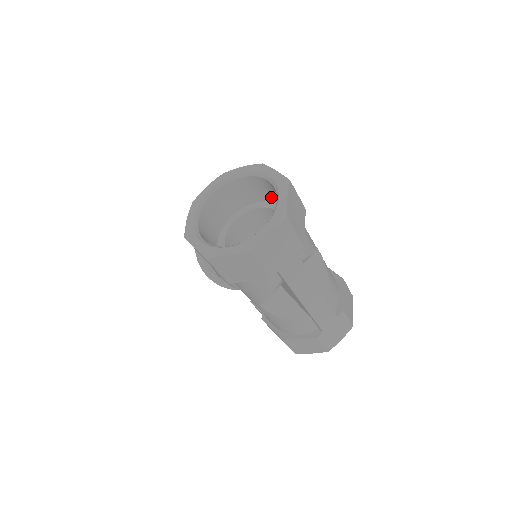
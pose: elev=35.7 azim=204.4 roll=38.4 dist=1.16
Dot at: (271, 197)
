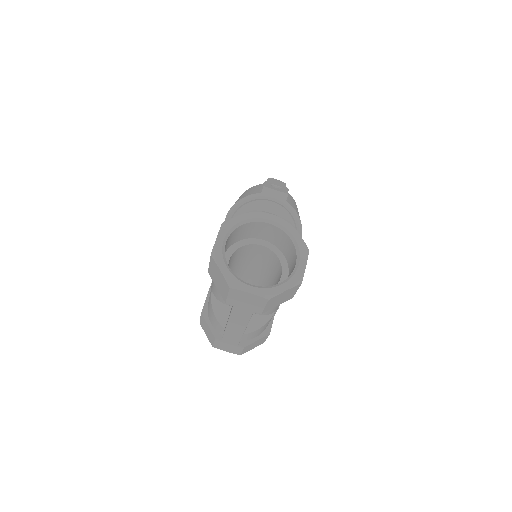
Dot at: (290, 266)
